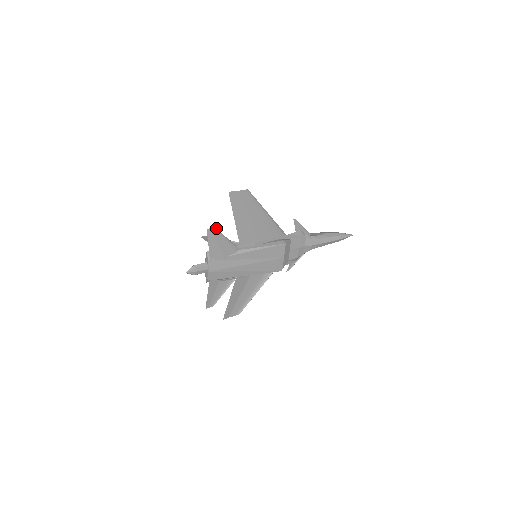
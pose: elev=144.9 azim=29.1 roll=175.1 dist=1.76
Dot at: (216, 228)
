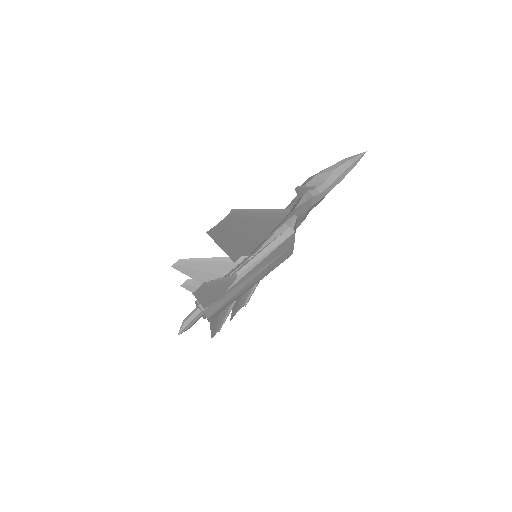
Dot at: (204, 283)
